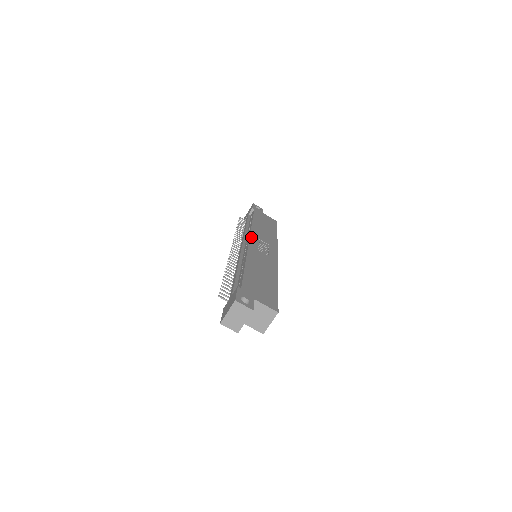
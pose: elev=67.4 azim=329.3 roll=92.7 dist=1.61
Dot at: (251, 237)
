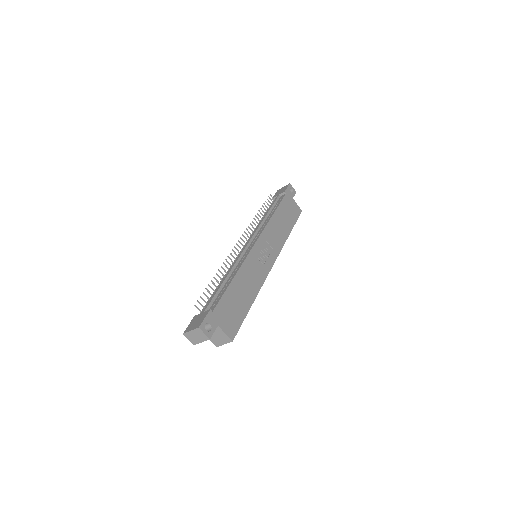
Dot at: (259, 239)
